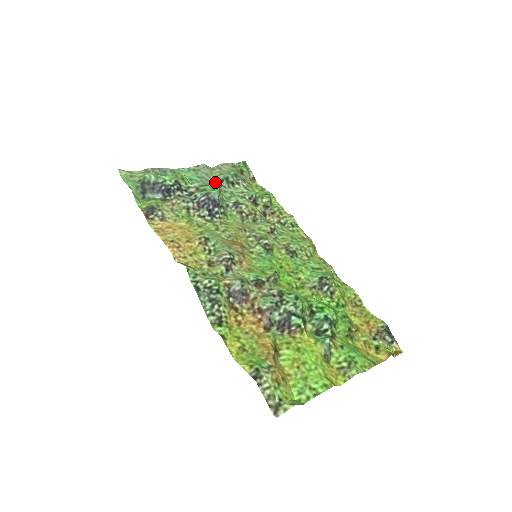
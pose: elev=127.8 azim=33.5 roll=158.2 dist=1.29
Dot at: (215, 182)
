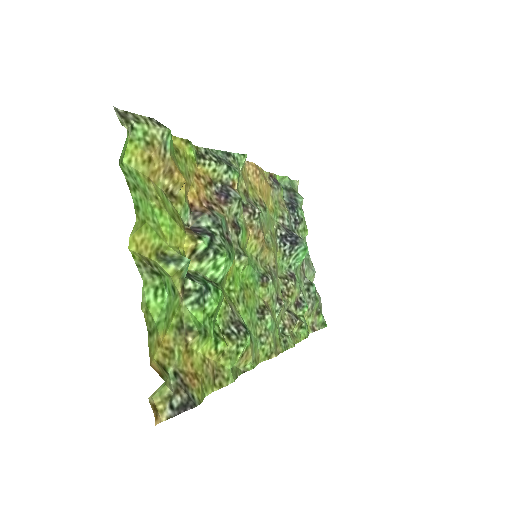
Dot at: occluded
